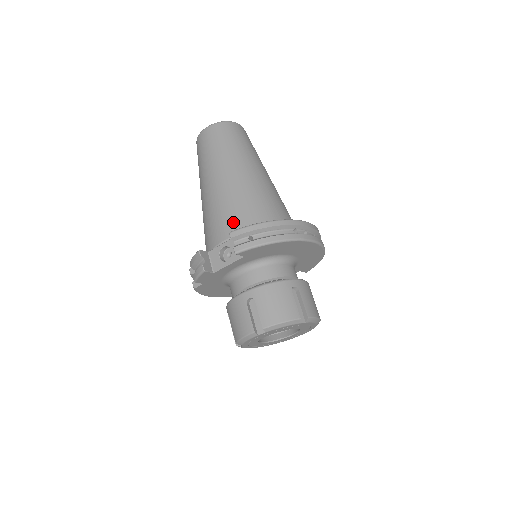
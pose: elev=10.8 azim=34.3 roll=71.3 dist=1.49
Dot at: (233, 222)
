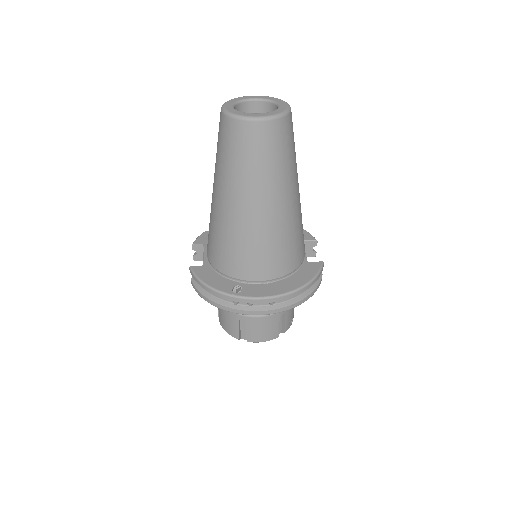
Dot at: (209, 247)
